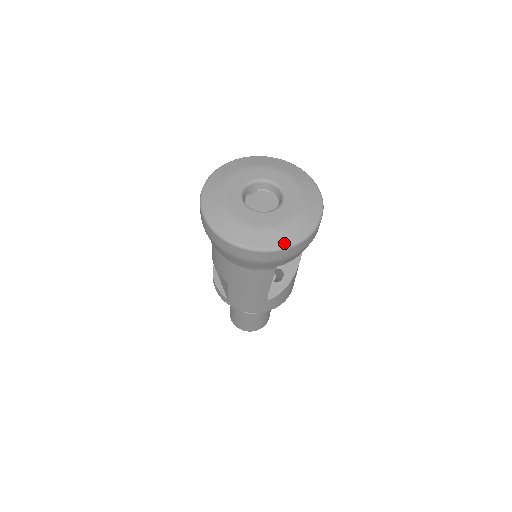
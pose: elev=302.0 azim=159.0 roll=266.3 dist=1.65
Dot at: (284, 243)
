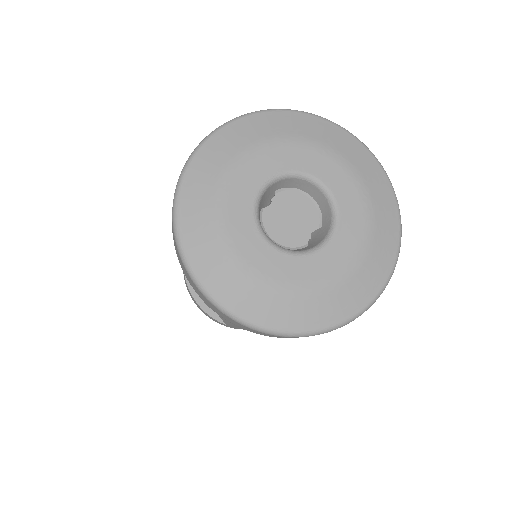
Dot at: (363, 302)
